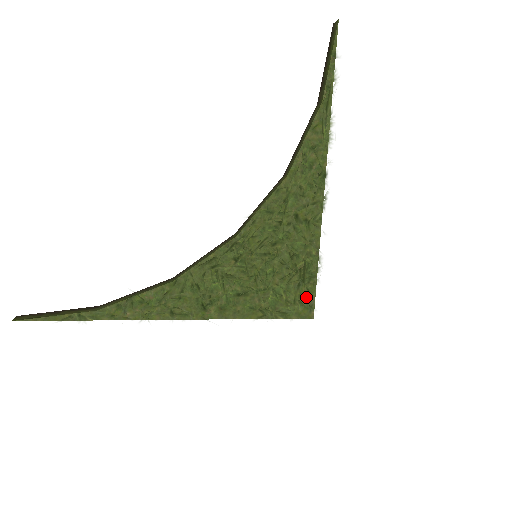
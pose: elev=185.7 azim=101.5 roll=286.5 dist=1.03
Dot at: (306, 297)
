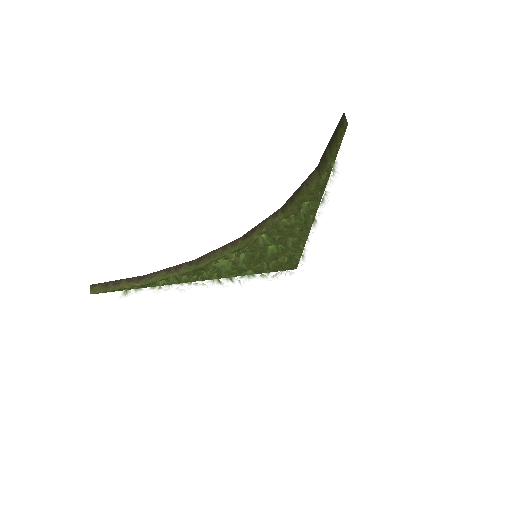
Dot at: occluded
